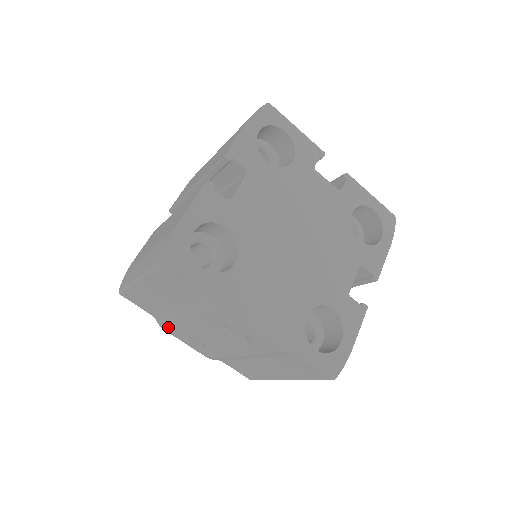
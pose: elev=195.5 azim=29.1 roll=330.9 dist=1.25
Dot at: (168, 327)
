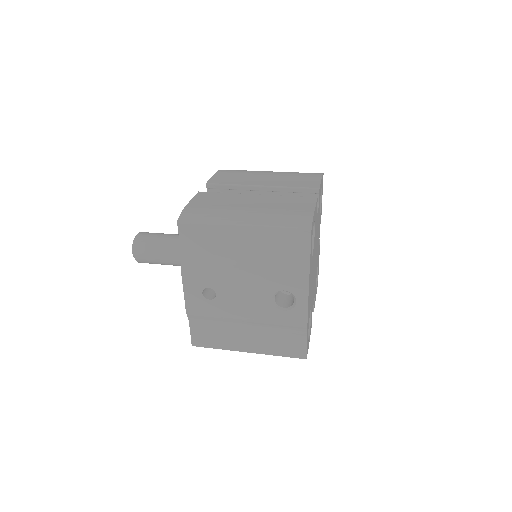
Dot at: (195, 271)
